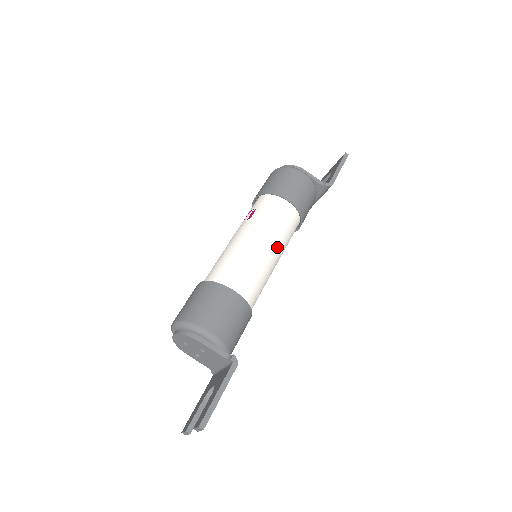
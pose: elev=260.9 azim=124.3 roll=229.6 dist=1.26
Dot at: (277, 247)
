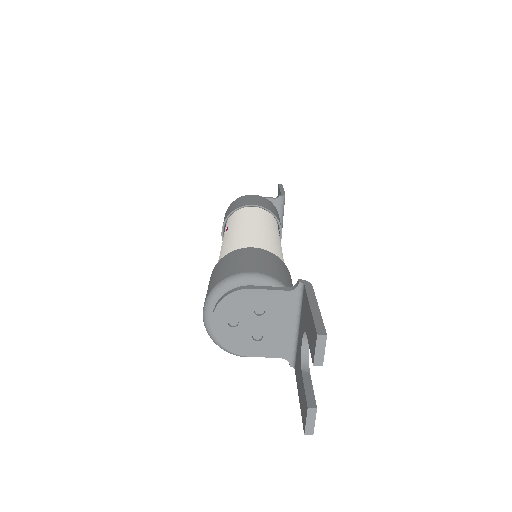
Dot at: (271, 230)
